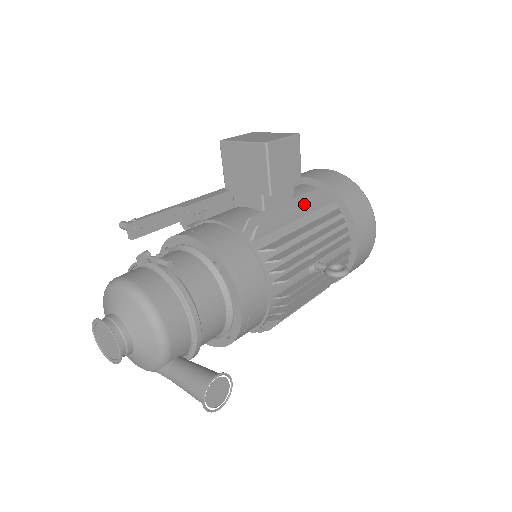
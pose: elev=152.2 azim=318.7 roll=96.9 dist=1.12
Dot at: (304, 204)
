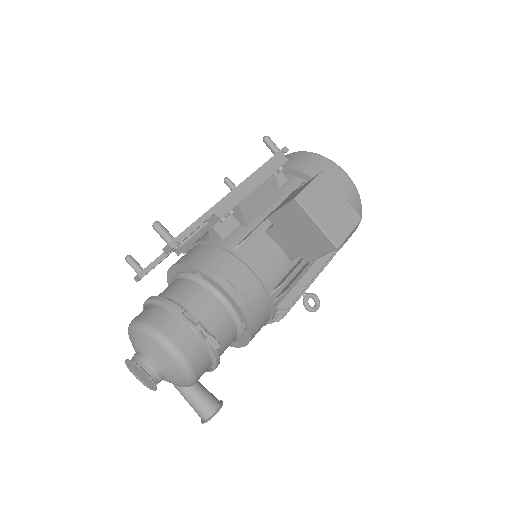
Dot at: occluded
